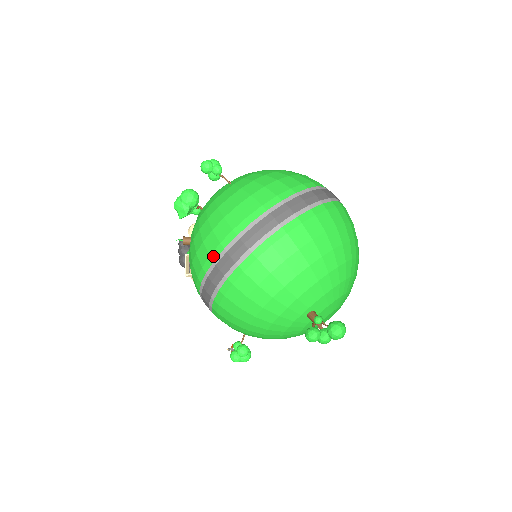
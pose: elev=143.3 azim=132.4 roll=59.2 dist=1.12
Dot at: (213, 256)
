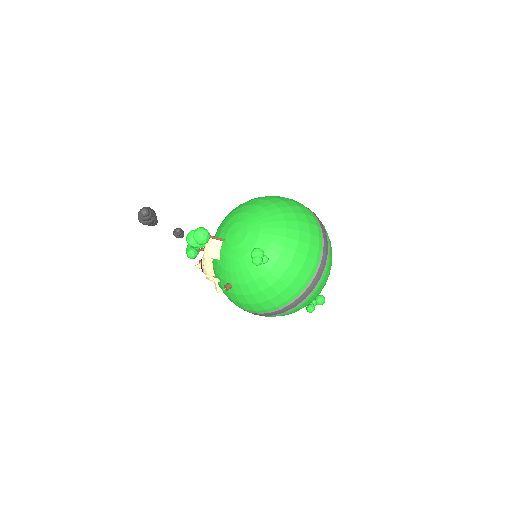
Dot at: (269, 310)
